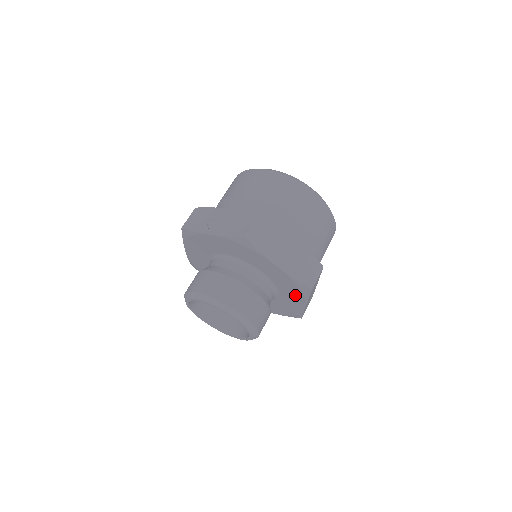
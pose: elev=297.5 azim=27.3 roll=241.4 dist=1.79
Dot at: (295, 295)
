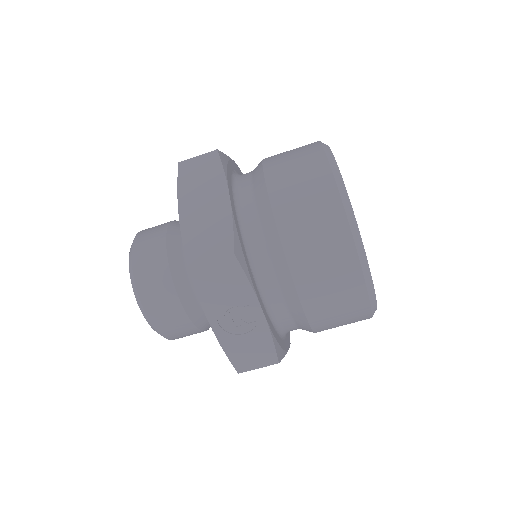
Dot at: occluded
